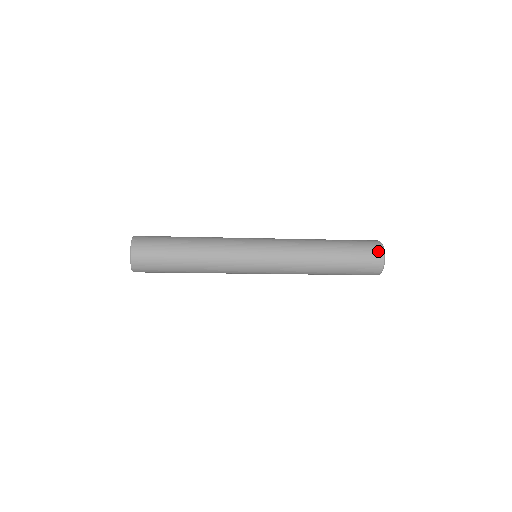
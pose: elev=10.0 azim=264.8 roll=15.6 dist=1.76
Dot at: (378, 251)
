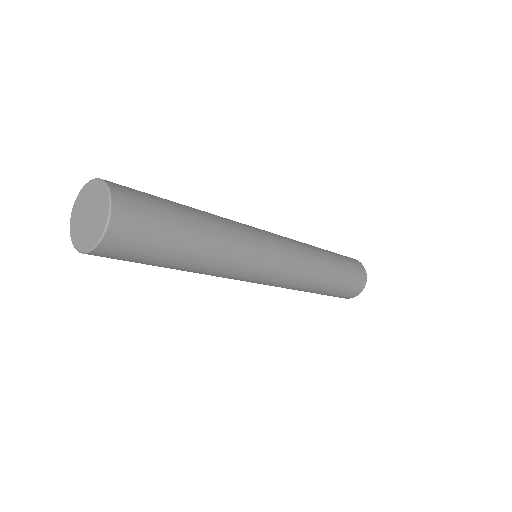
Dot at: (356, 260)
